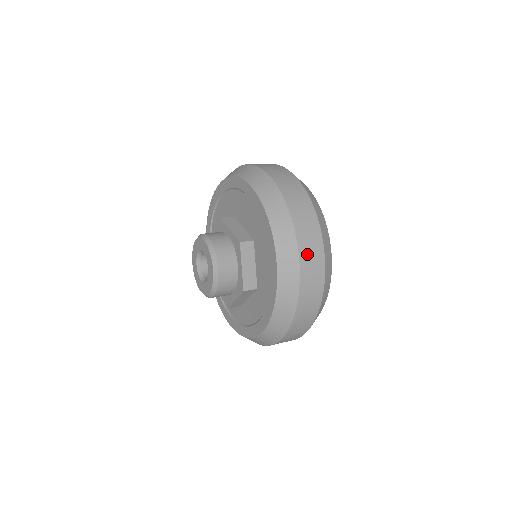
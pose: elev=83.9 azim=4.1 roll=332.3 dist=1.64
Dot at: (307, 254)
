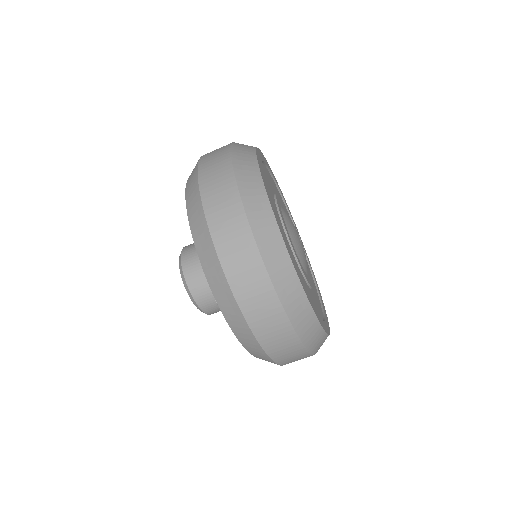
Dot at: (283, 356)
